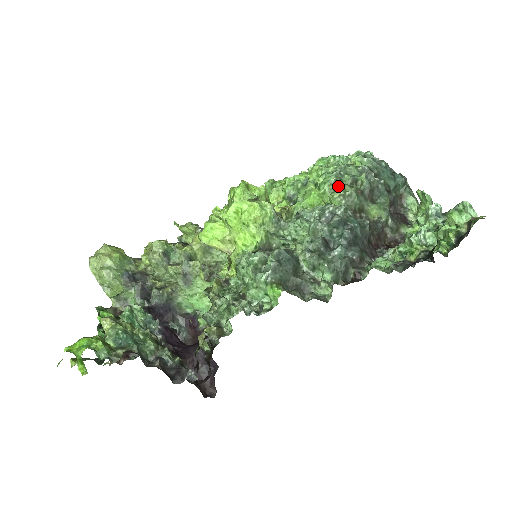
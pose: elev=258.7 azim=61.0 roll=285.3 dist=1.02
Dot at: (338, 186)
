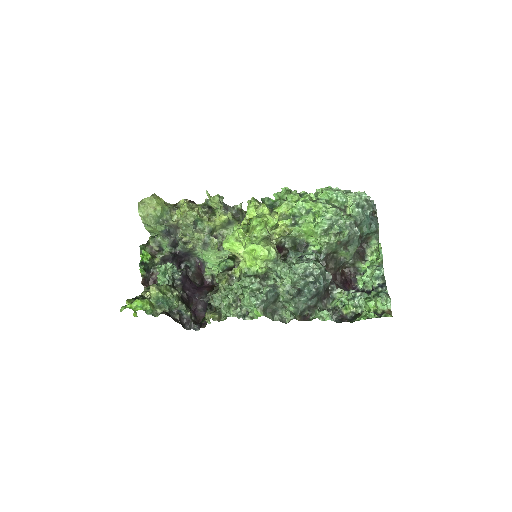
Dot at: (328, 231)
